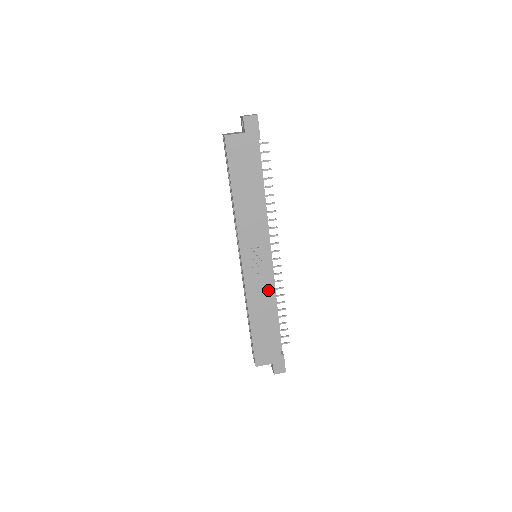
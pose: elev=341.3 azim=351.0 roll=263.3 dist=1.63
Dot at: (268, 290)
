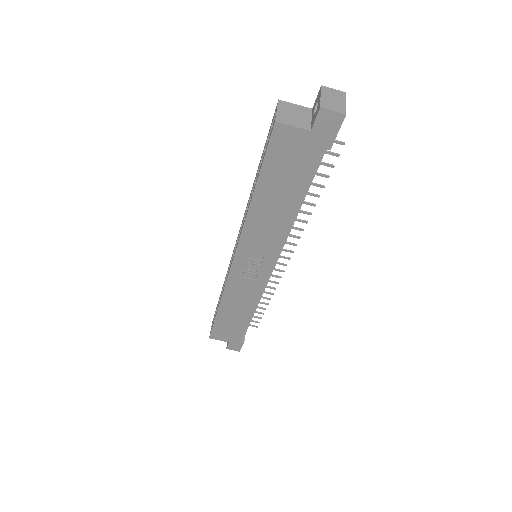
Dot at: (253, 294)
